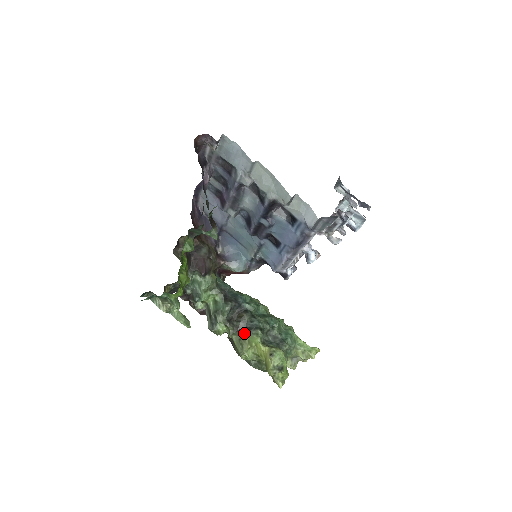
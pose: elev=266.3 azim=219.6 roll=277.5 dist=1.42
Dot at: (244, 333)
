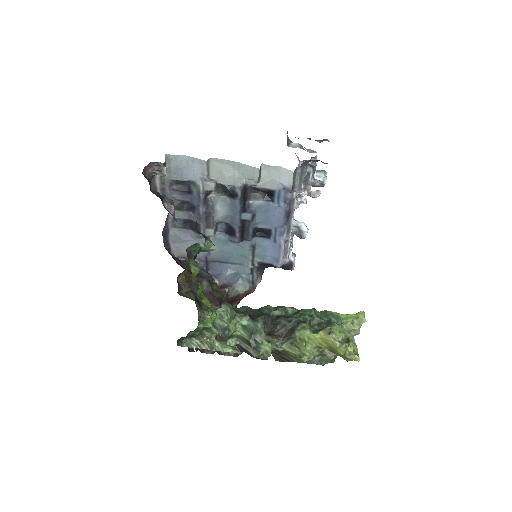
Dot at: (291, 335)
